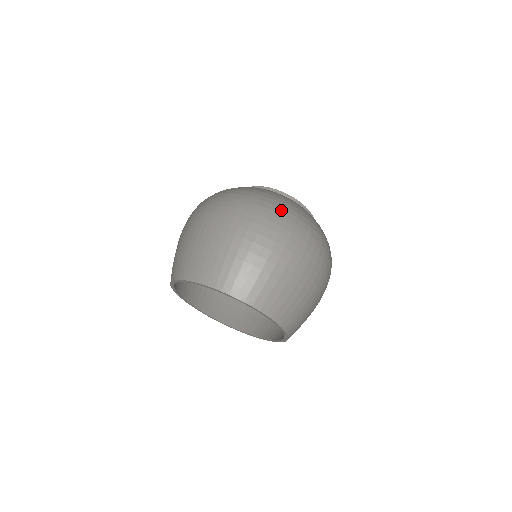
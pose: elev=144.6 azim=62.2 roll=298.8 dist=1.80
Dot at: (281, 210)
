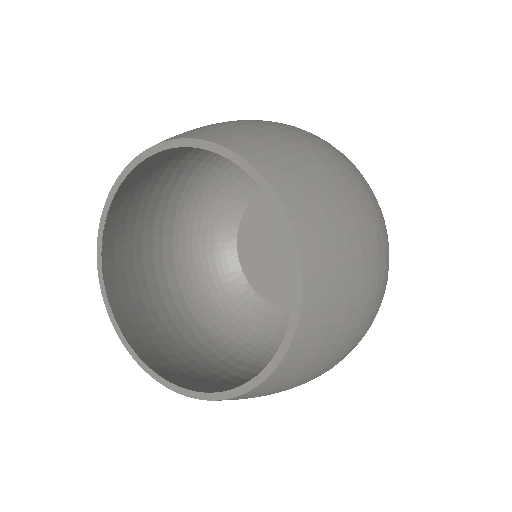
Dot at: occluded
